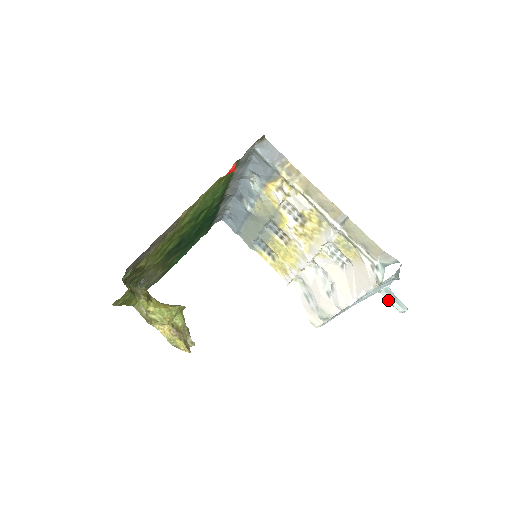
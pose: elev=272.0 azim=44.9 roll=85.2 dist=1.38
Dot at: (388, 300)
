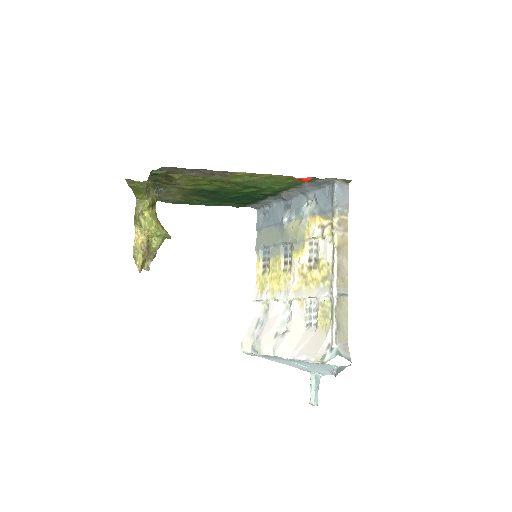
Dot at: (311, 385)
